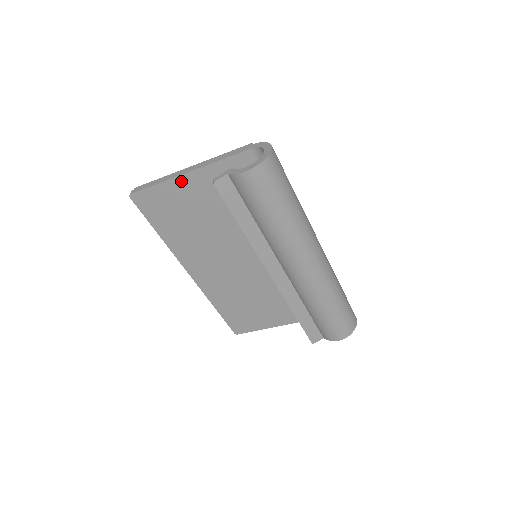
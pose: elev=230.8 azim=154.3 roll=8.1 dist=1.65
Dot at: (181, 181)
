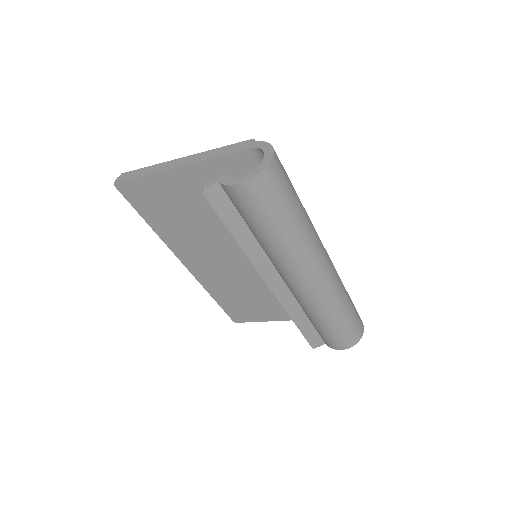
Dot at: (170, 175)
